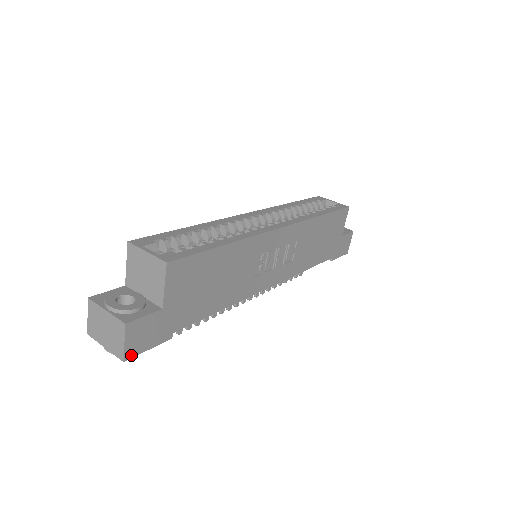
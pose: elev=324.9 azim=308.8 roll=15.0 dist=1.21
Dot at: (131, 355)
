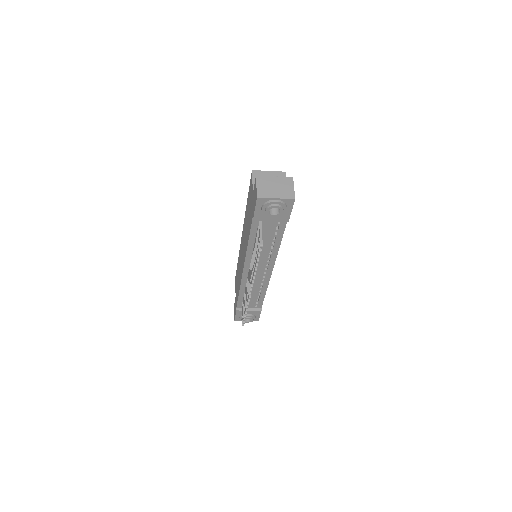
Dot at: (294, 201)
